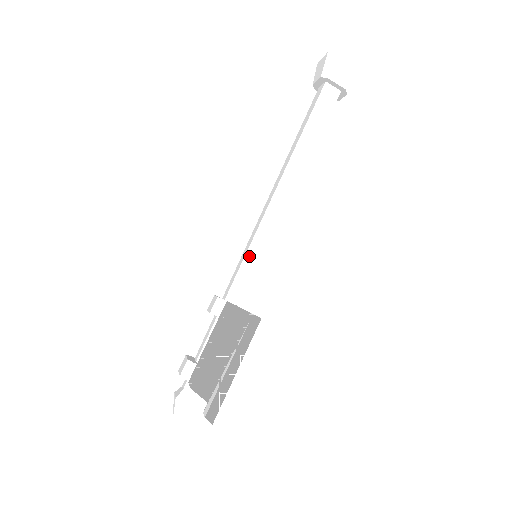
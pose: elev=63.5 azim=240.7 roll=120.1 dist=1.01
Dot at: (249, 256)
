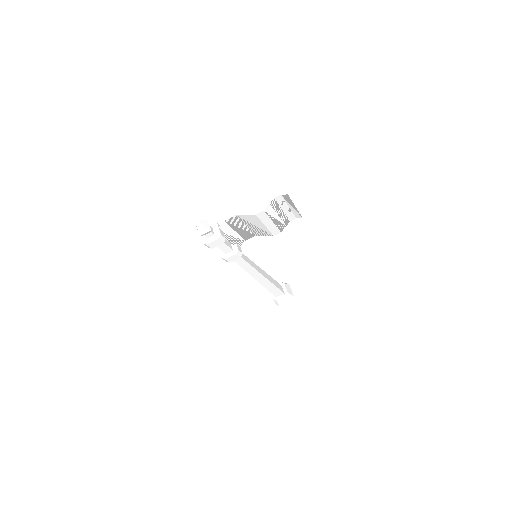
Dot at: (247, 258)
